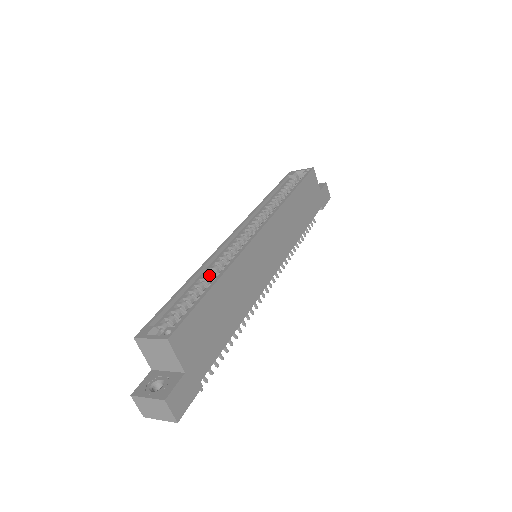
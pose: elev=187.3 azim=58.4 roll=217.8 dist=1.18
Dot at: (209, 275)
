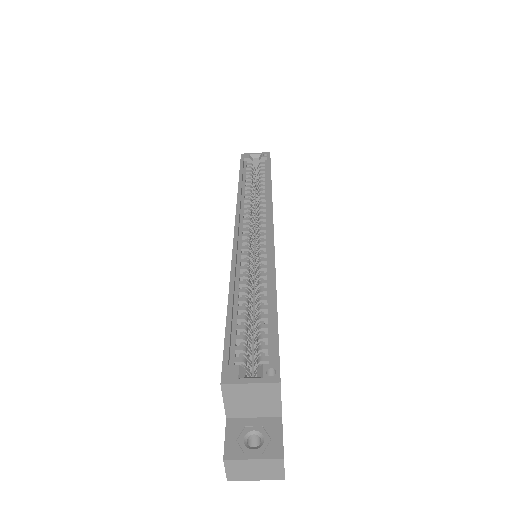
Dot at: (246, 286)
